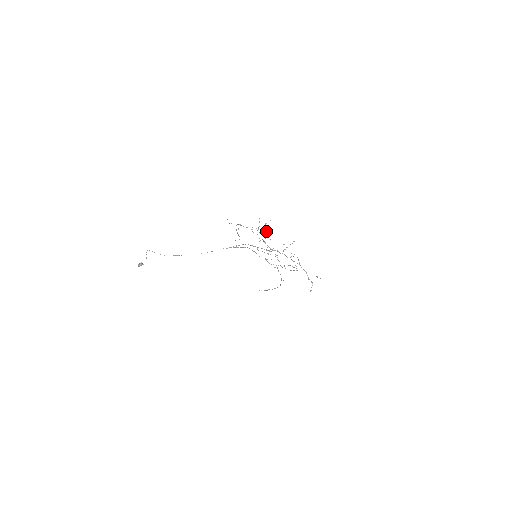
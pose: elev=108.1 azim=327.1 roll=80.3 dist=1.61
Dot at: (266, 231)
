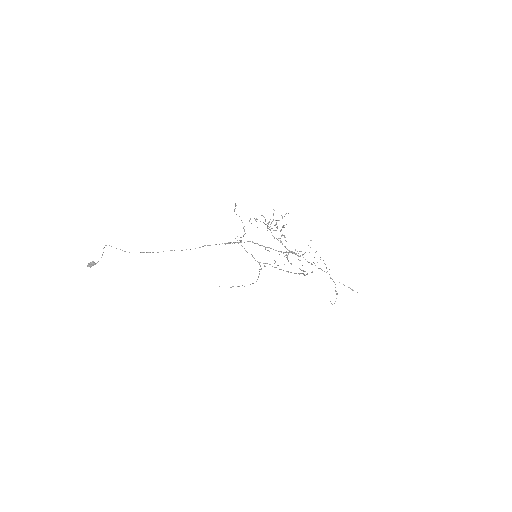
Dot at: occluded
